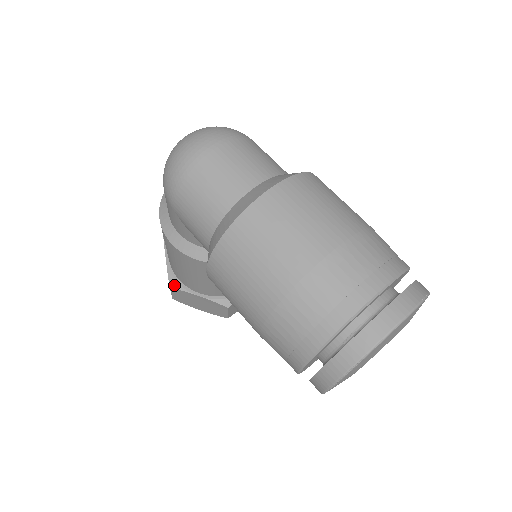
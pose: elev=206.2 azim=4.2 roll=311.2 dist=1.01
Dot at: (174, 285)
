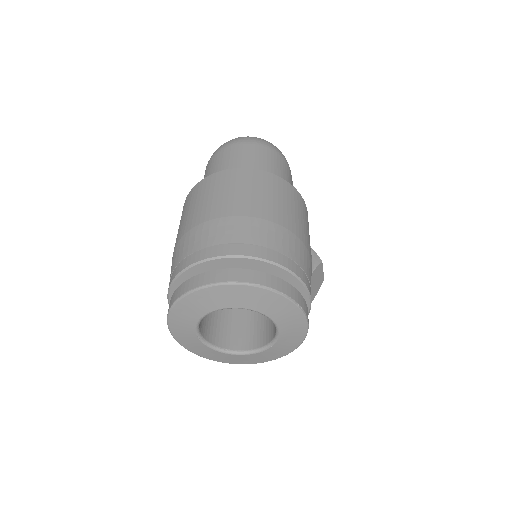
Dot at: occluded
